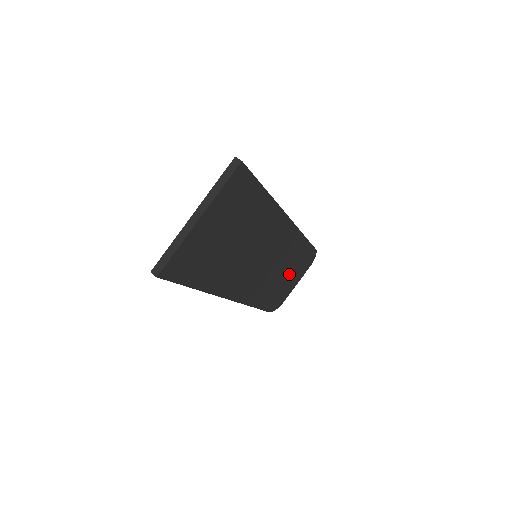
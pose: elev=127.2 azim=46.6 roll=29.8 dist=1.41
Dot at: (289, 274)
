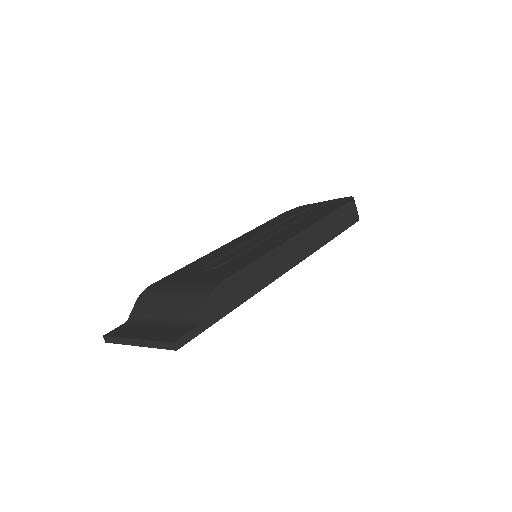
Dot at: occluded
